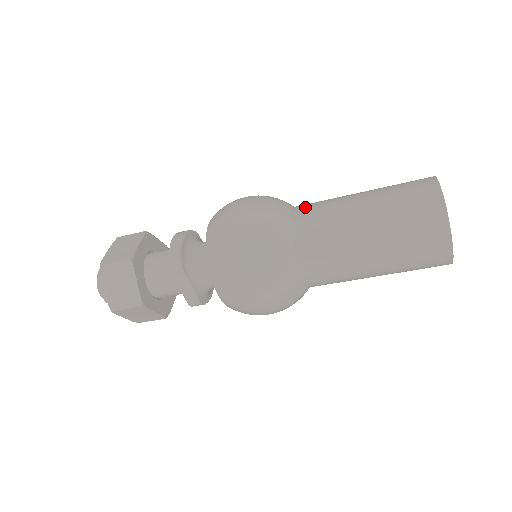
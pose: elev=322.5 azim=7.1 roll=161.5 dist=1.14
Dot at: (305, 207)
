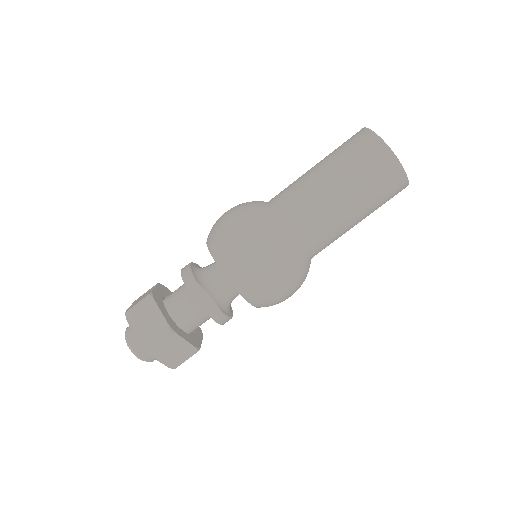
Dot at: occluded
